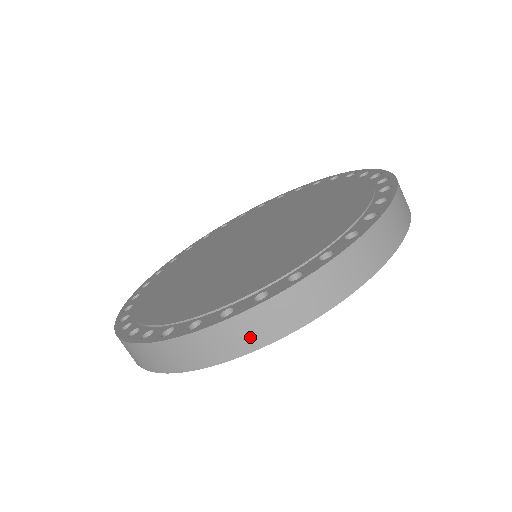
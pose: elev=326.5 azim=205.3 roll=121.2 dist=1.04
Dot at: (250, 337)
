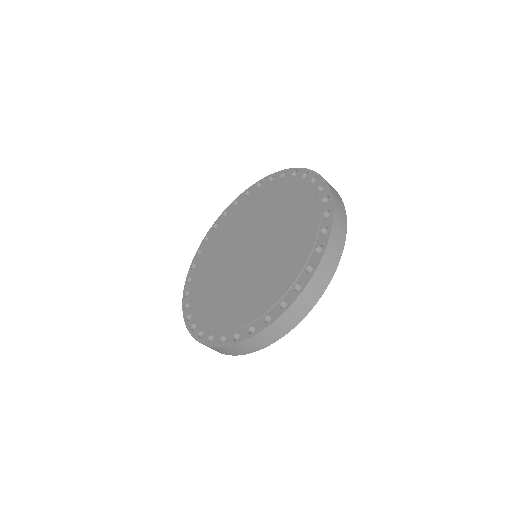
Dot at: (337, 250)
